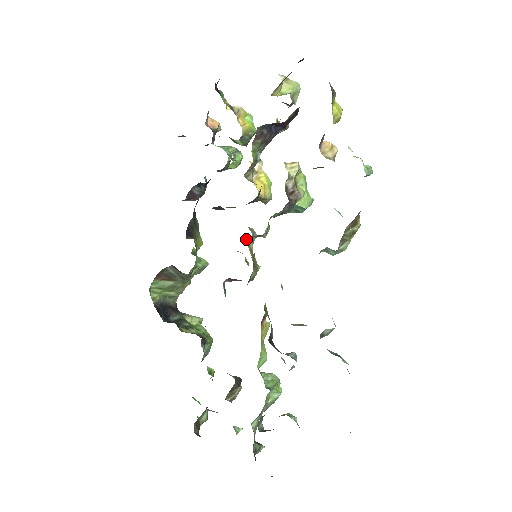
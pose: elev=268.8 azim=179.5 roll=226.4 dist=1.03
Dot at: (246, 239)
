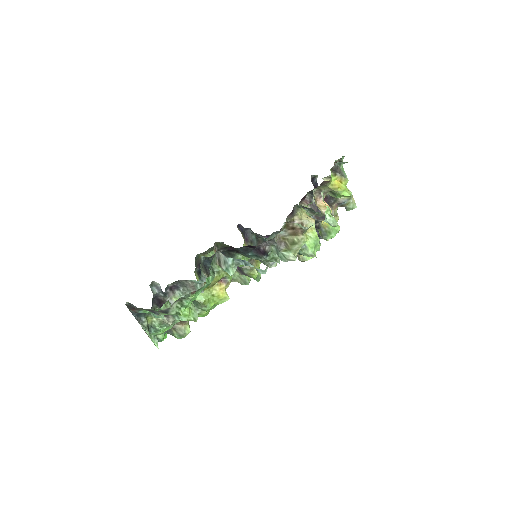
Dot at: occluded
